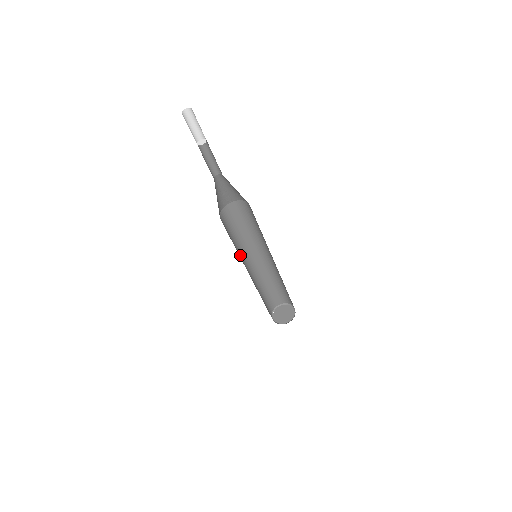
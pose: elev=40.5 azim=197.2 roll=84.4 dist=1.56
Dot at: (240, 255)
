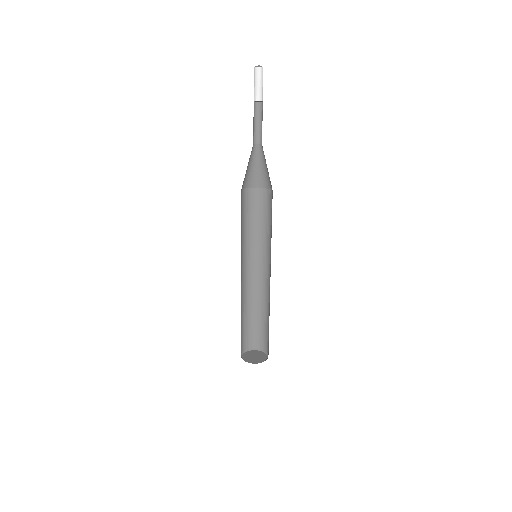
Dot at: (242, 248)
